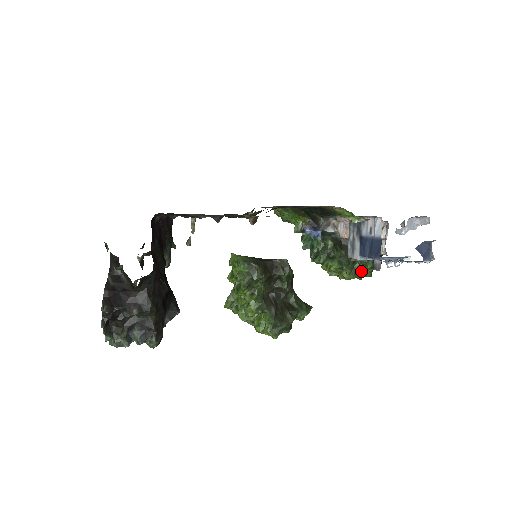
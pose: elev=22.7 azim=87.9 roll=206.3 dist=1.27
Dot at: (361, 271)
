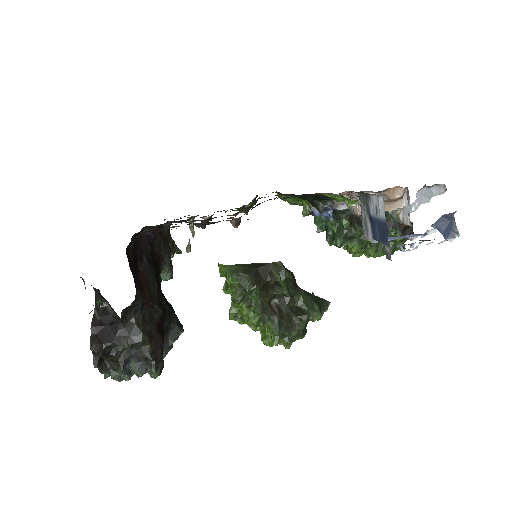
Dot at: (390, 246)
